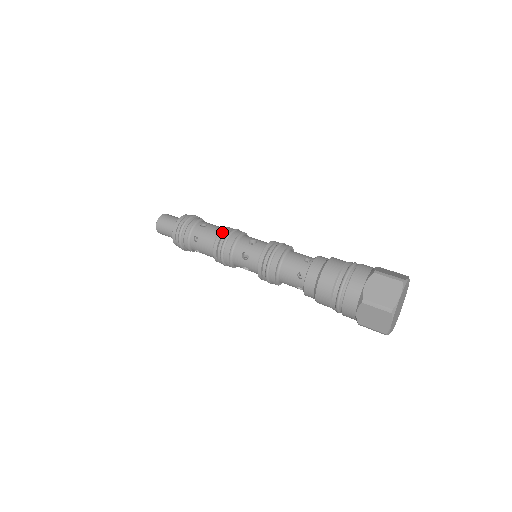
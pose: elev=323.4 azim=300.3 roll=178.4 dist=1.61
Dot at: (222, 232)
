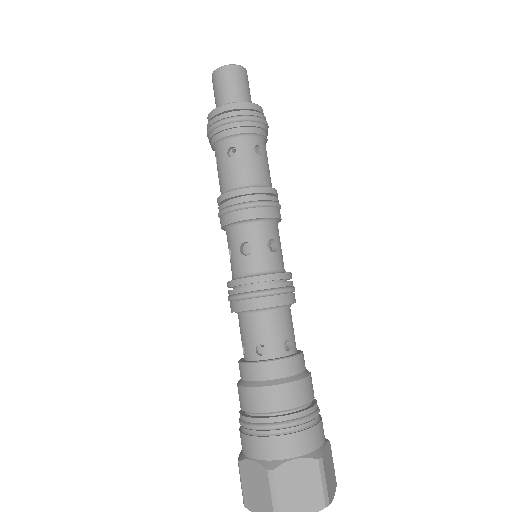
Dot at: (230, 194)
